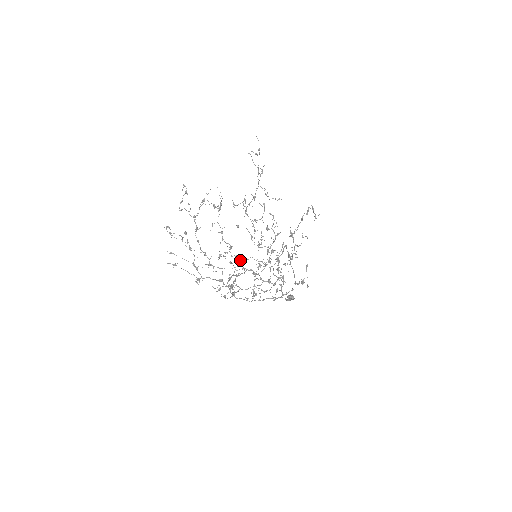
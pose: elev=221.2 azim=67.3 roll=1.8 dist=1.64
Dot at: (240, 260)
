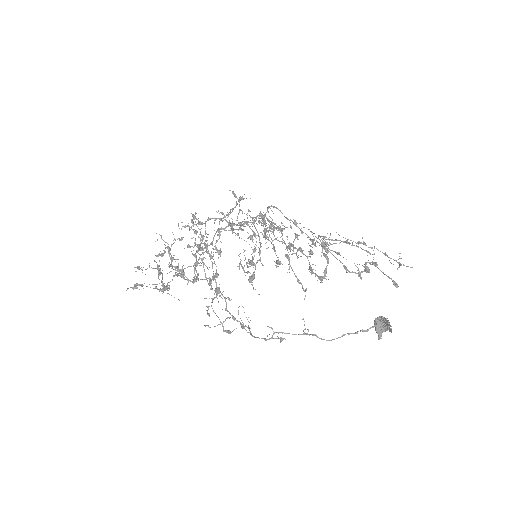
Dot at: (193, 216)
